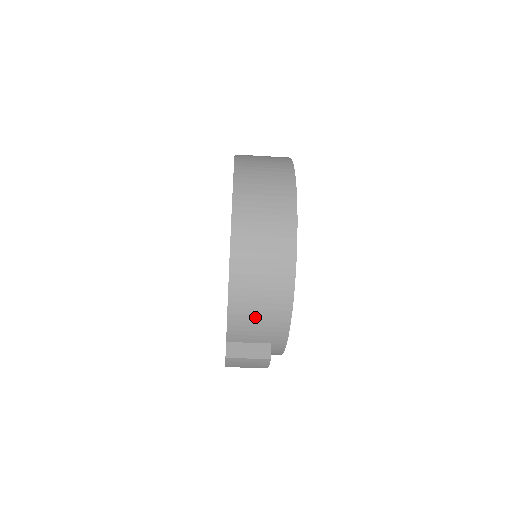
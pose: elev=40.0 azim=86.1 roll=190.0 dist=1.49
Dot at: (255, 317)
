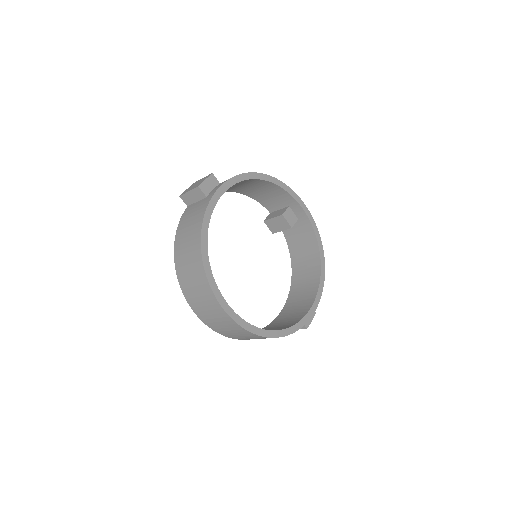
Dot at: occluded
